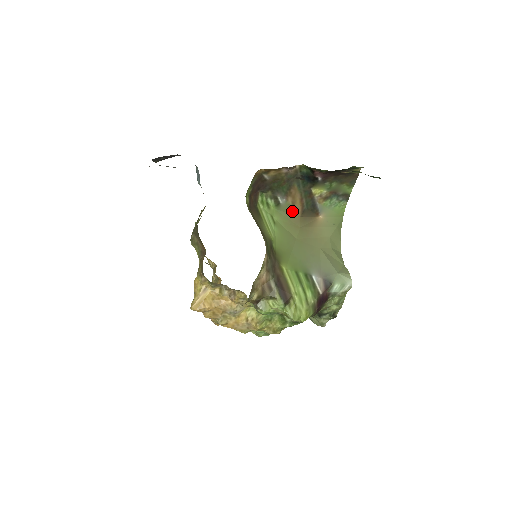
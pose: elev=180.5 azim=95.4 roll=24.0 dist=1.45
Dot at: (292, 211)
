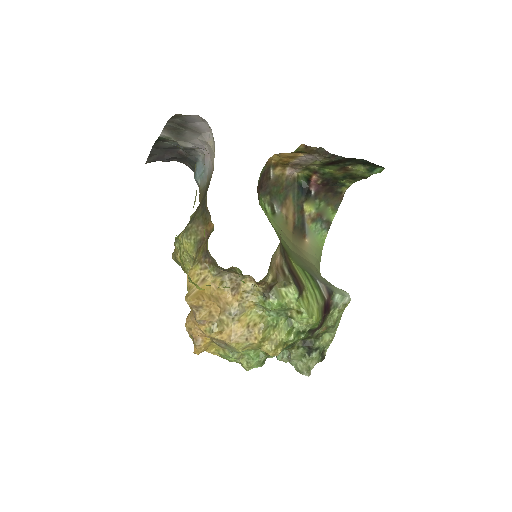
Dot at: (285, 224)
